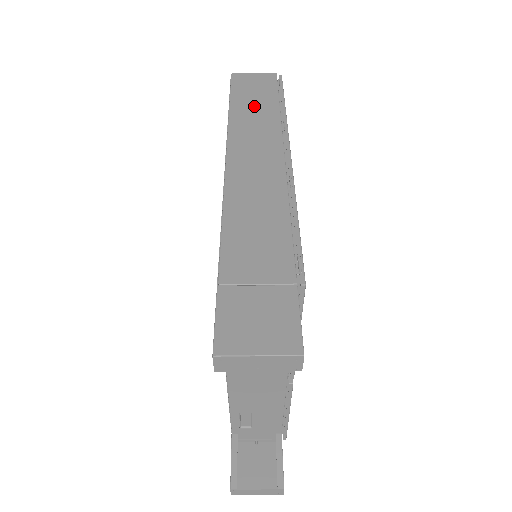
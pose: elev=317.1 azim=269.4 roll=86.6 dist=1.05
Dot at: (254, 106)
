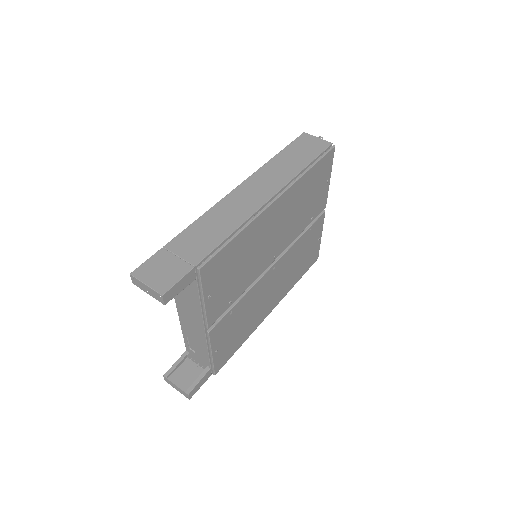
Dot at: (290, 161)
